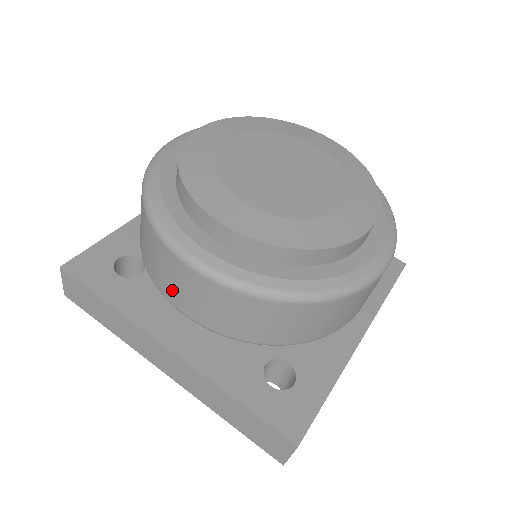
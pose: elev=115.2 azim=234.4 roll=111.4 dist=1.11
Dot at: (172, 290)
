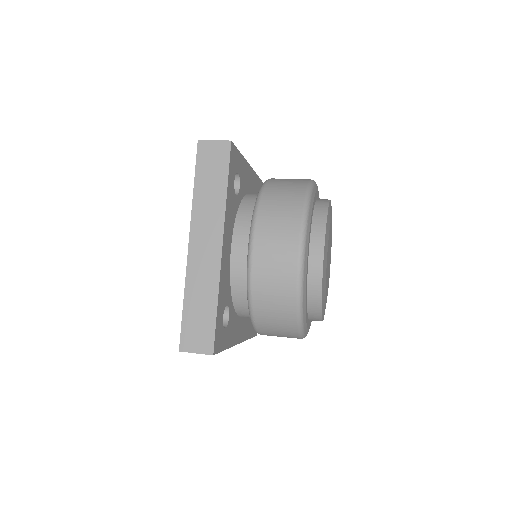
Dot at: (267, 237)
